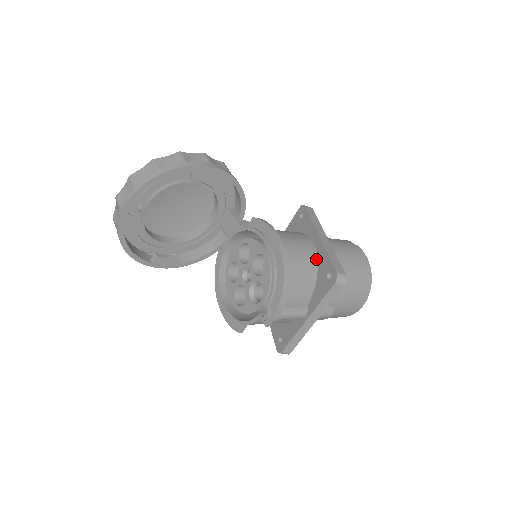
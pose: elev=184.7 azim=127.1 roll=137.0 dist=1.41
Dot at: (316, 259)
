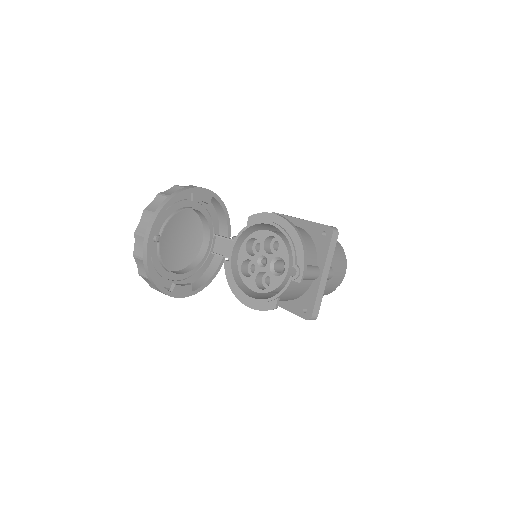
Dot at: (306, 232)
